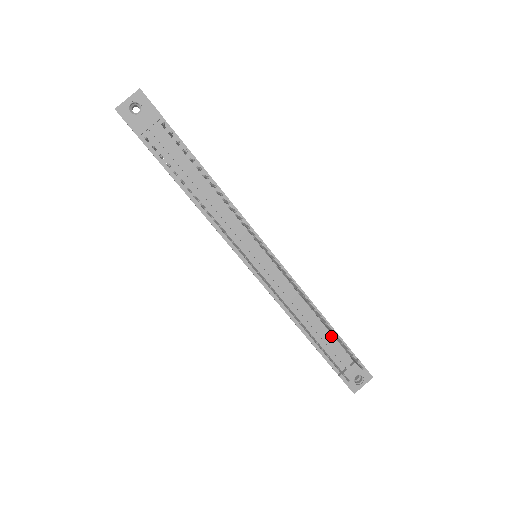
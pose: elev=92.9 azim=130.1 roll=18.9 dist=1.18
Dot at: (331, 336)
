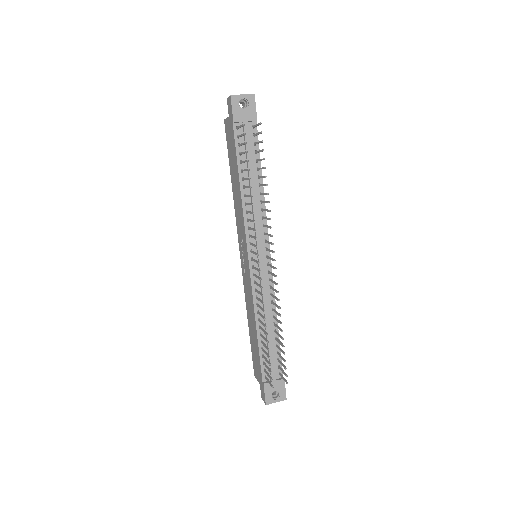
Dot at: (275, 348)
